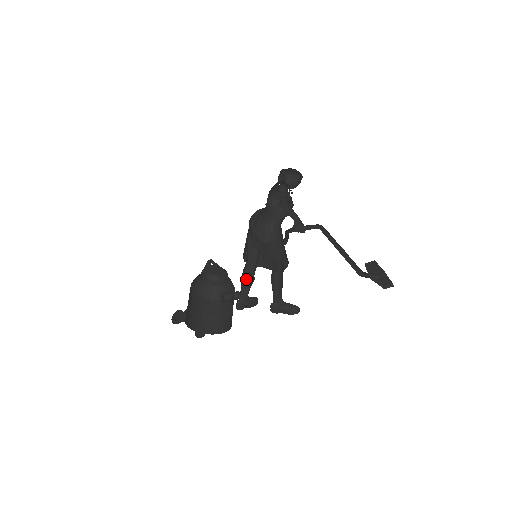
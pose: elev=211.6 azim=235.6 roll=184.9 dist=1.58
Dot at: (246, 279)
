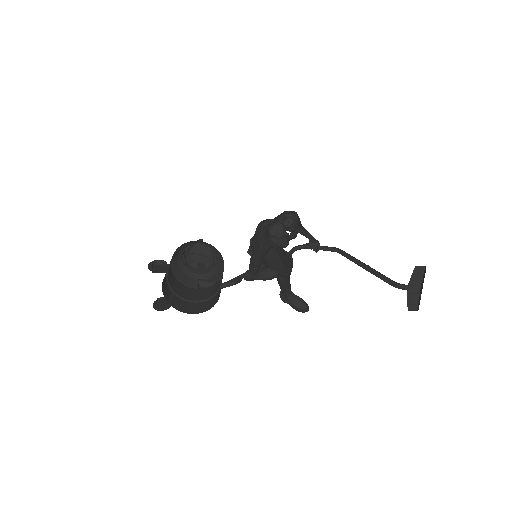
Dot at: (252, 262)
